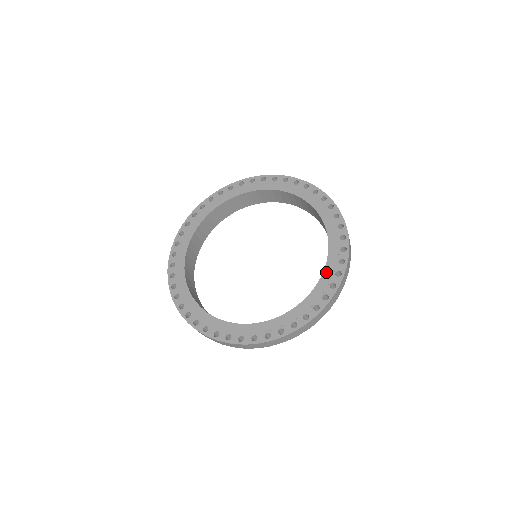
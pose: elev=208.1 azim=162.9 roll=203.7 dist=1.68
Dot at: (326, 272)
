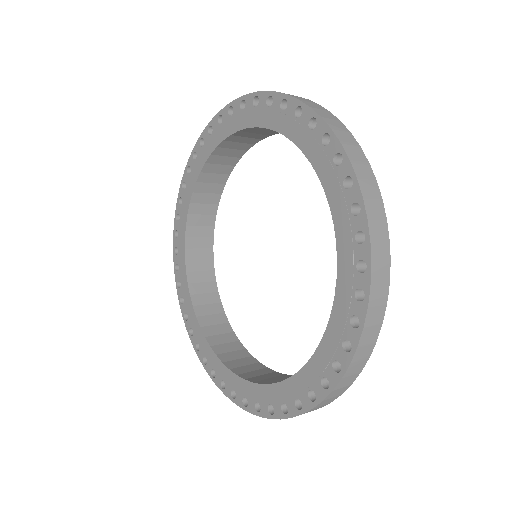
Dot at: (288, 384)
